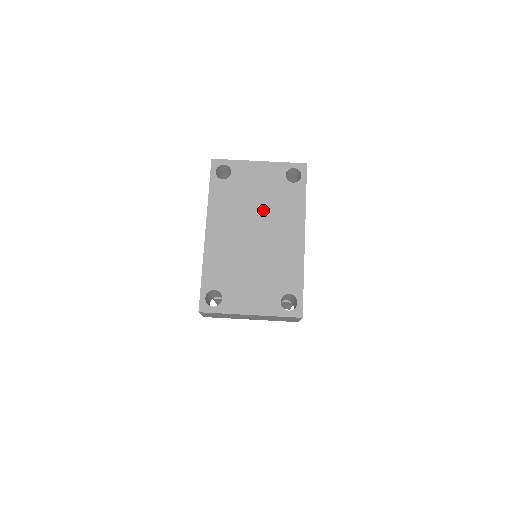
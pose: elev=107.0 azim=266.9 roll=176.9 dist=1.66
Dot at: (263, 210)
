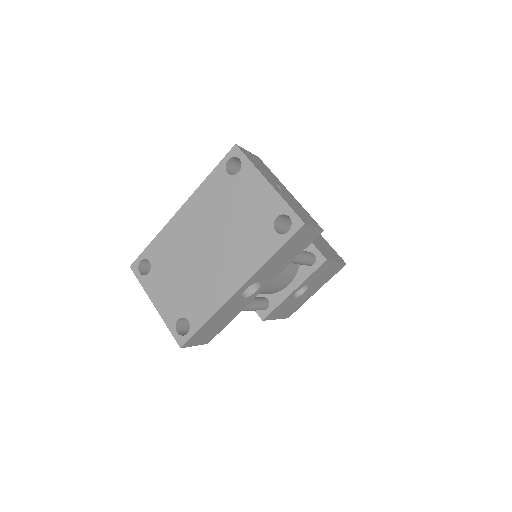
Dot at: (231, 232)
